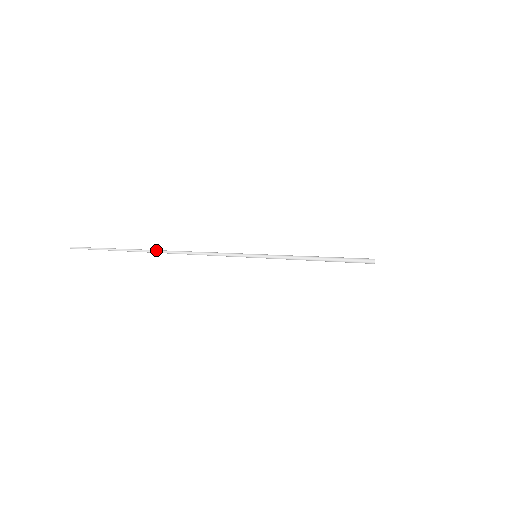
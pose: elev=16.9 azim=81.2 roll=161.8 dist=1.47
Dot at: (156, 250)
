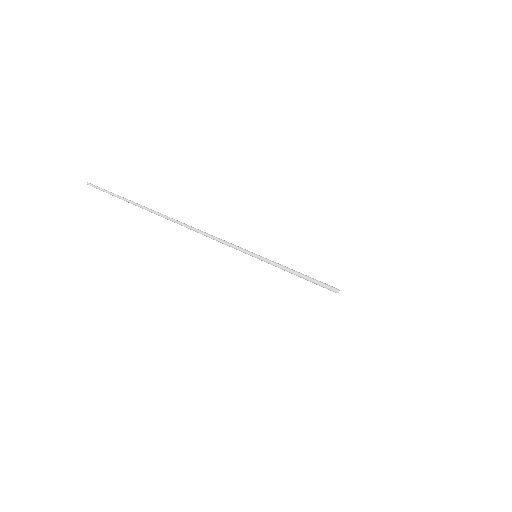
Dot at: (173, 219)
